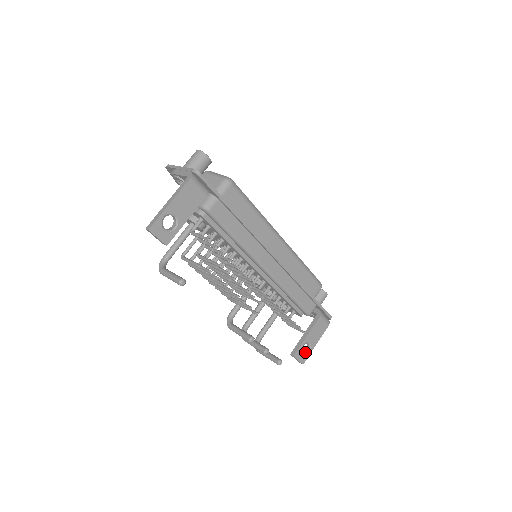
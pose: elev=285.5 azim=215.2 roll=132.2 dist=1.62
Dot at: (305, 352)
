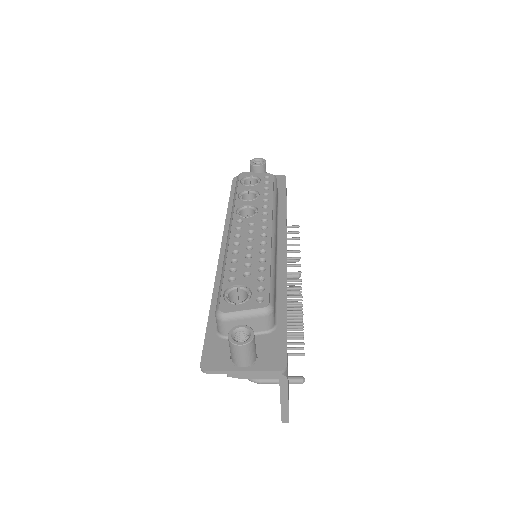
Dot at: occluded
